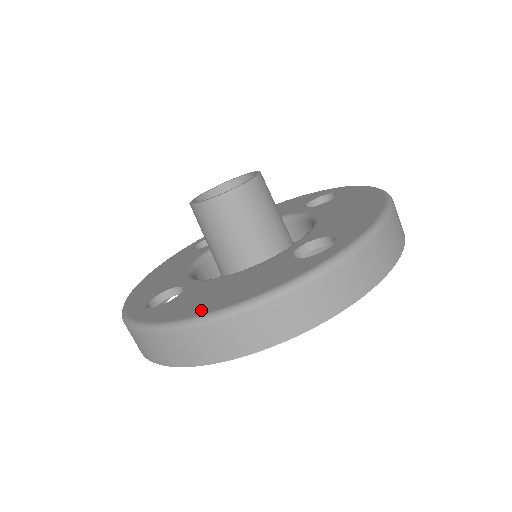
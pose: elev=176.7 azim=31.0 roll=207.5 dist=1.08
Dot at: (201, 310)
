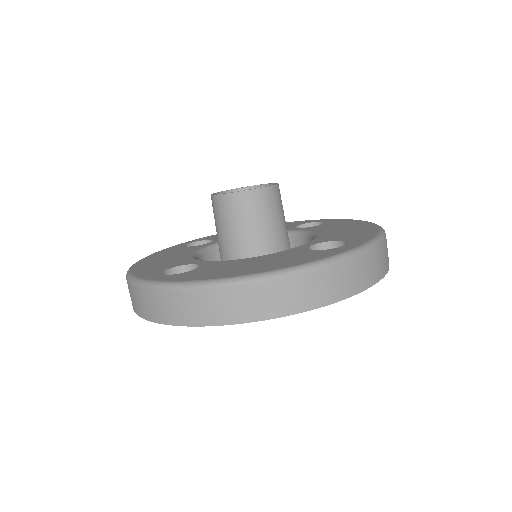
Dot at: (236, 274)
